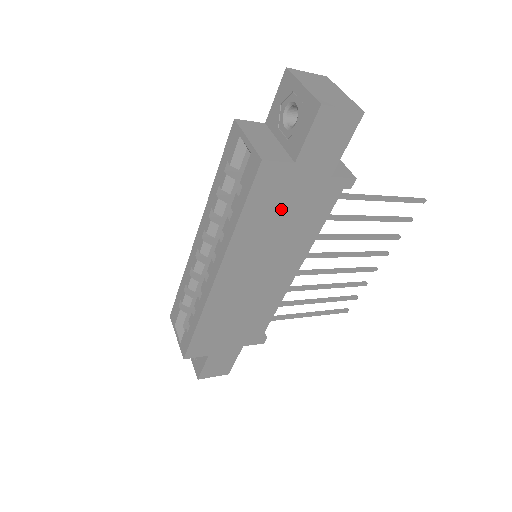
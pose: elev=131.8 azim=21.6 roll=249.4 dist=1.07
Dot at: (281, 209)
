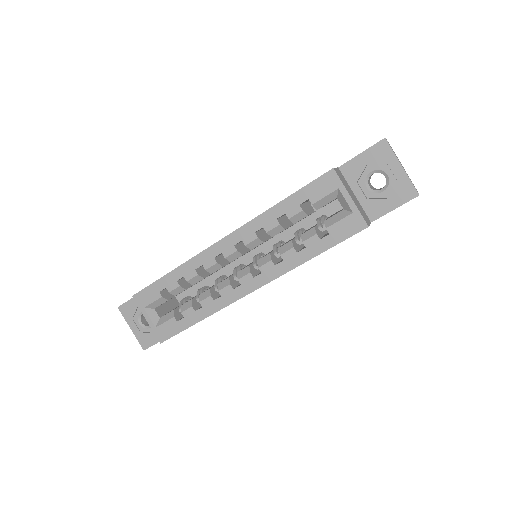
Dot at: occluded
